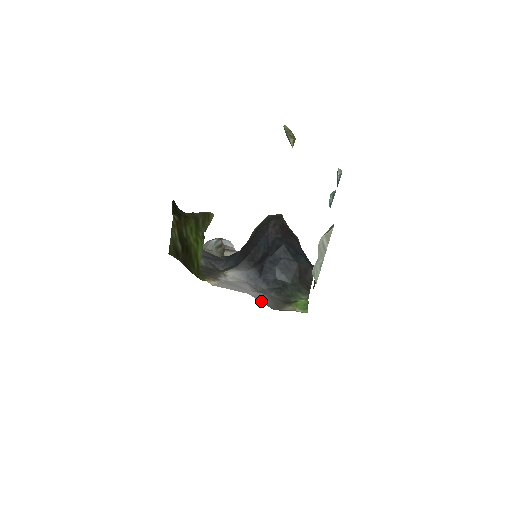
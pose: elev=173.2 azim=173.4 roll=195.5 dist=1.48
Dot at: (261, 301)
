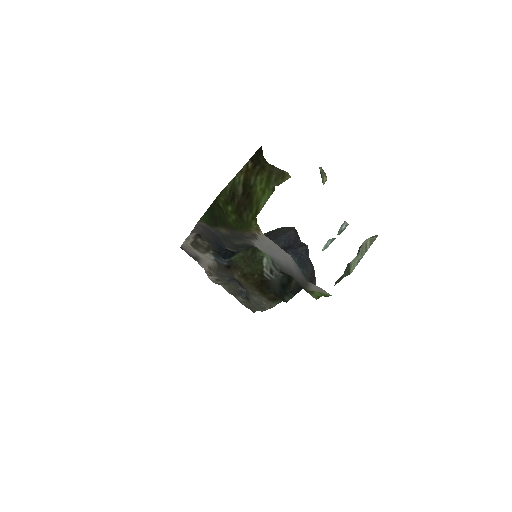
Dot at: (299, 269)
